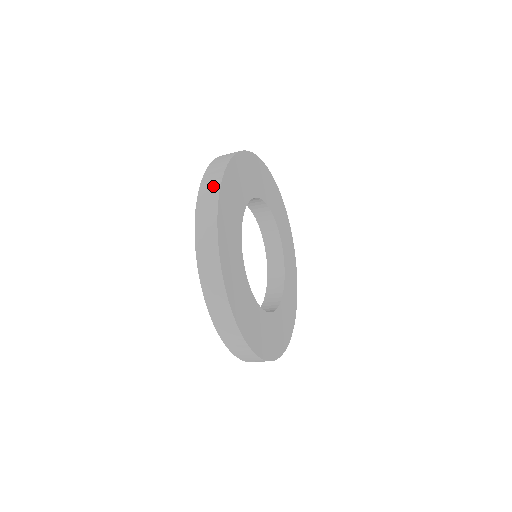
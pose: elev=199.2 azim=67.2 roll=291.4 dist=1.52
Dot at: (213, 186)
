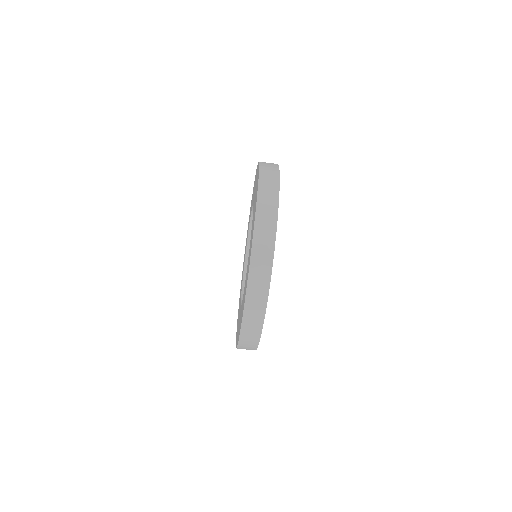
Dot at: (273, 170)
